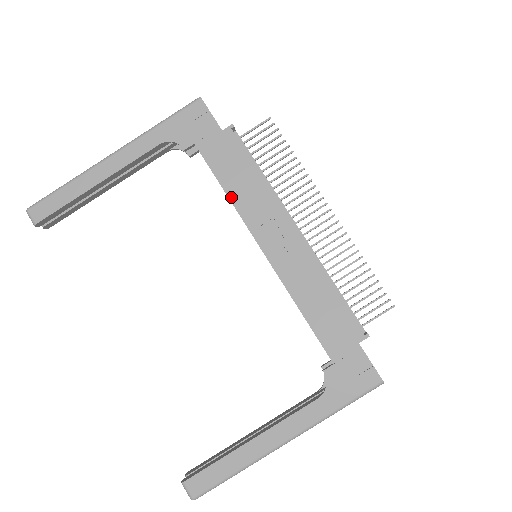
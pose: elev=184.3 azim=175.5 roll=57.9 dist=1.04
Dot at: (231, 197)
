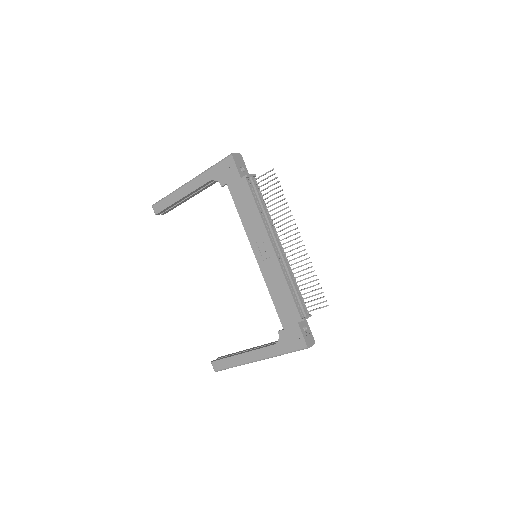
Dot at: (242, 220)
